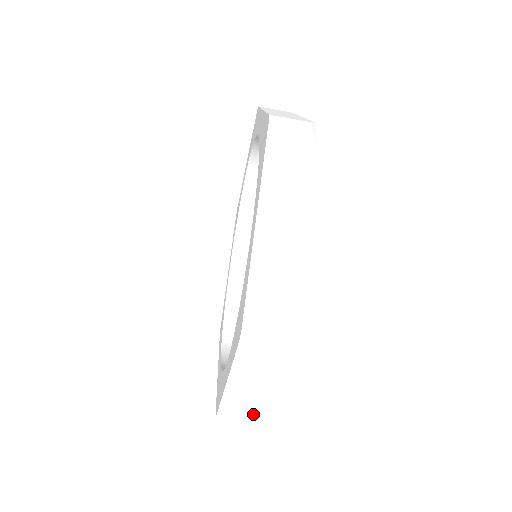
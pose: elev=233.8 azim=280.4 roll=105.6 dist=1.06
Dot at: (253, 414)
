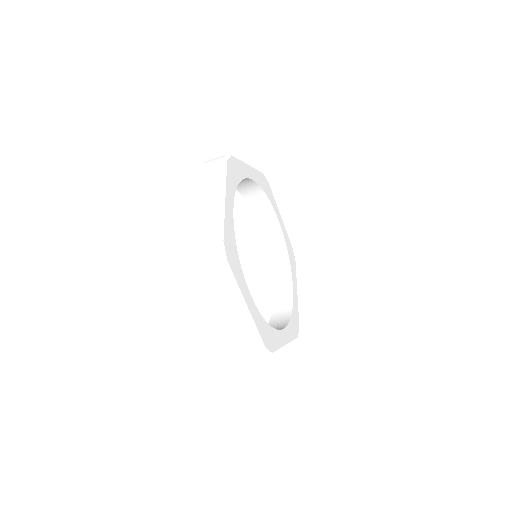
Dot at: occluded
